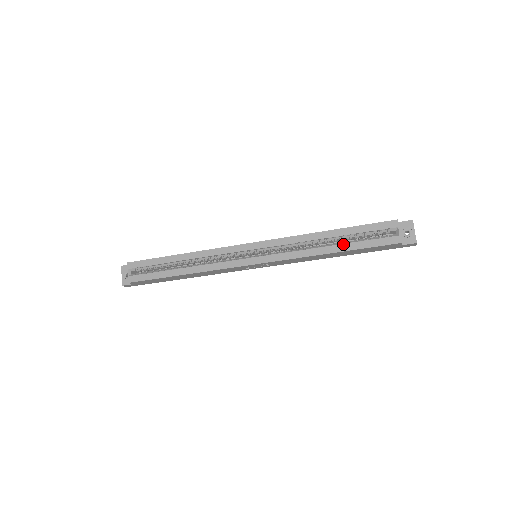
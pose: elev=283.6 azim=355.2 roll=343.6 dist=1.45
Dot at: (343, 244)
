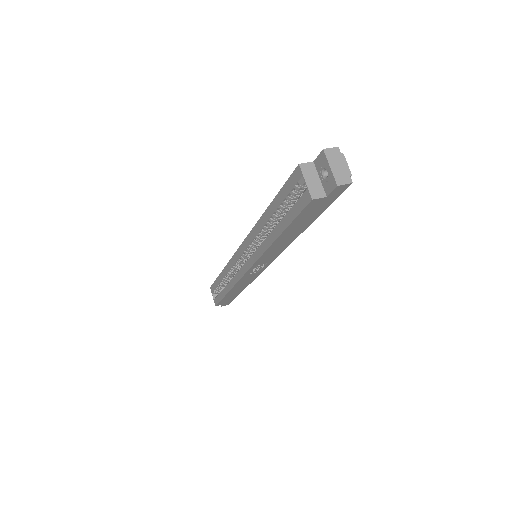
Dot at: (278, 224)
